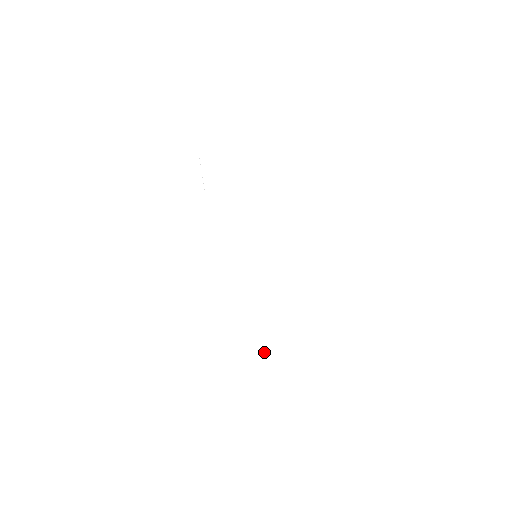
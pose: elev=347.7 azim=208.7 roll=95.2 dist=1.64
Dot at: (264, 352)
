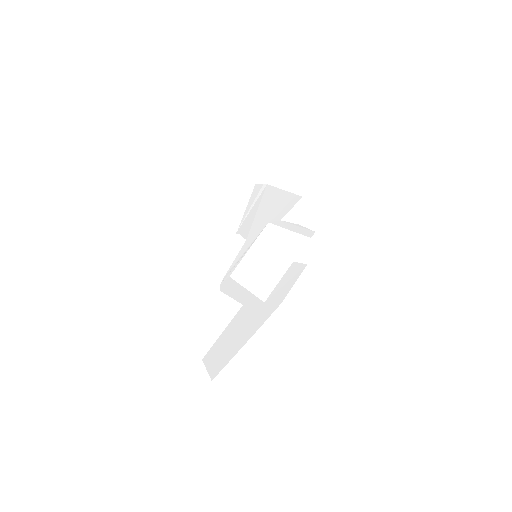
Dot at: (216, 353)
